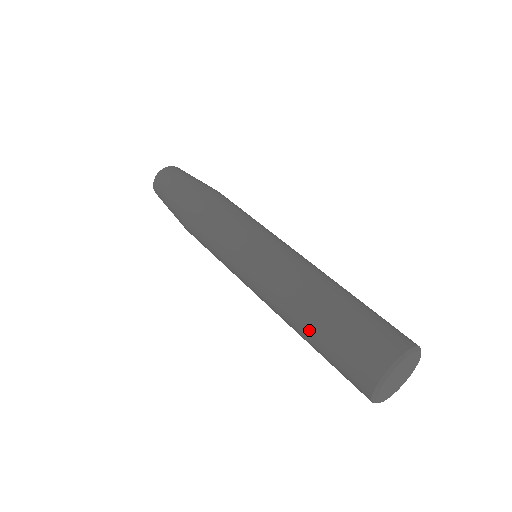
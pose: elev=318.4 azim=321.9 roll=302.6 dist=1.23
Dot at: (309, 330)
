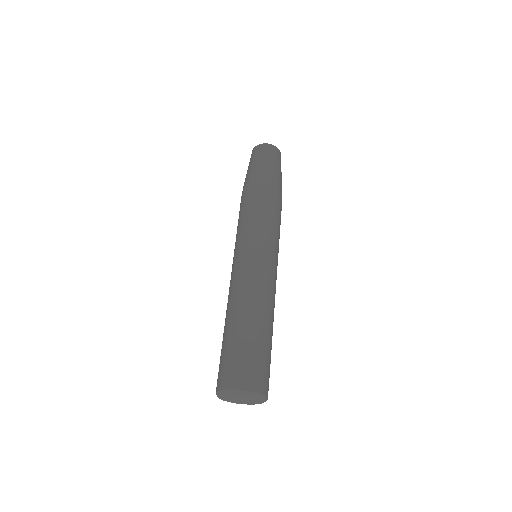
Dot at: occluded
